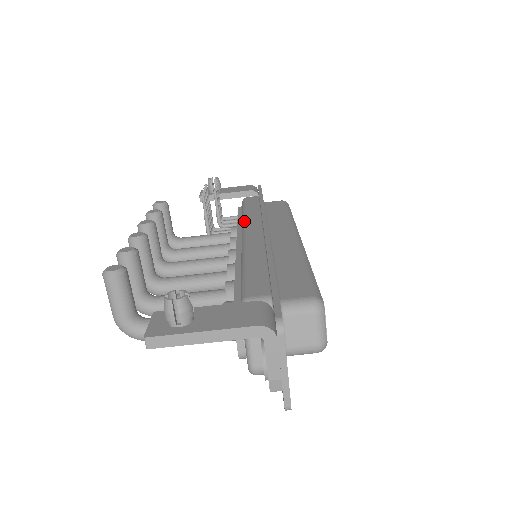
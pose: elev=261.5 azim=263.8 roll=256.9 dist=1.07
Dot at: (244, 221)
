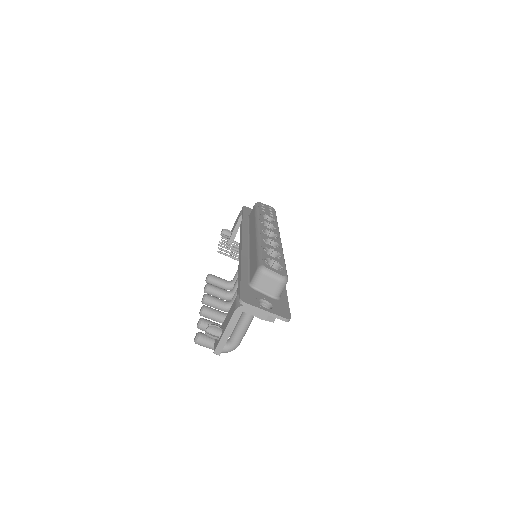
Dot at: occluded
